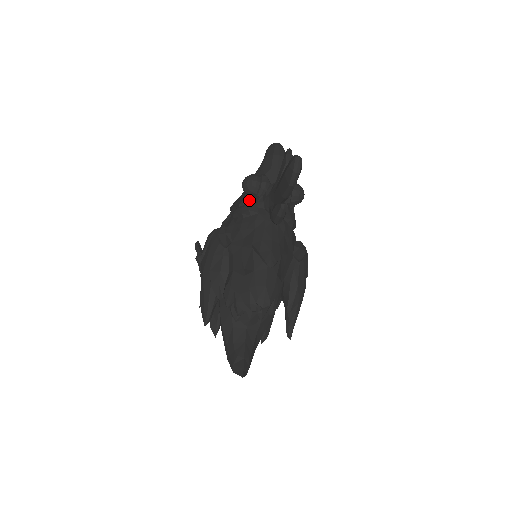
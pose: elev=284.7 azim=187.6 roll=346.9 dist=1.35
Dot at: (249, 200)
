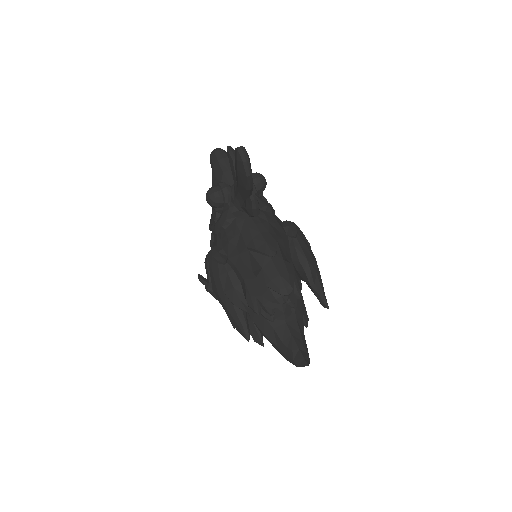
Dot at: (221, 211)
